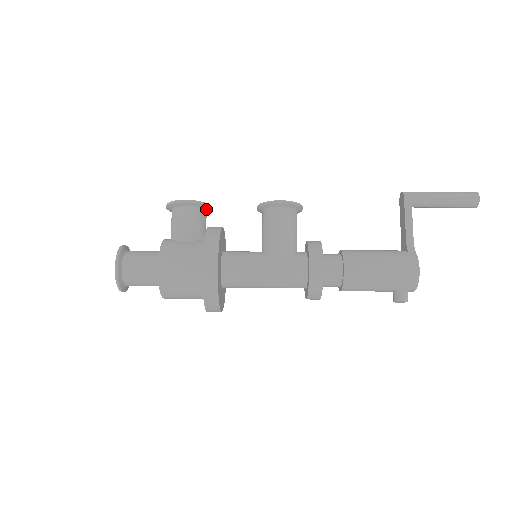
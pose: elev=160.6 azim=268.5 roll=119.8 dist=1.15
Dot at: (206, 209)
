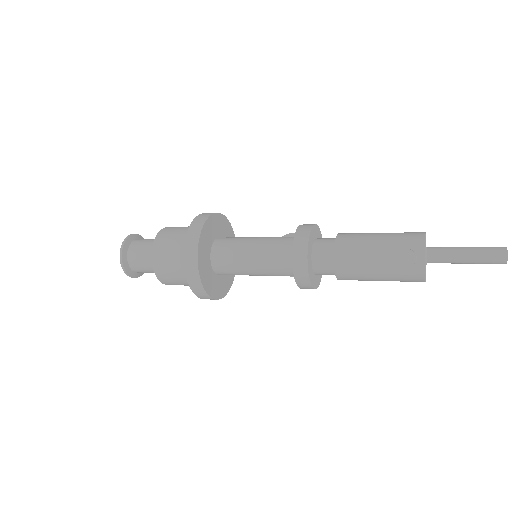
Dot at: occluded
